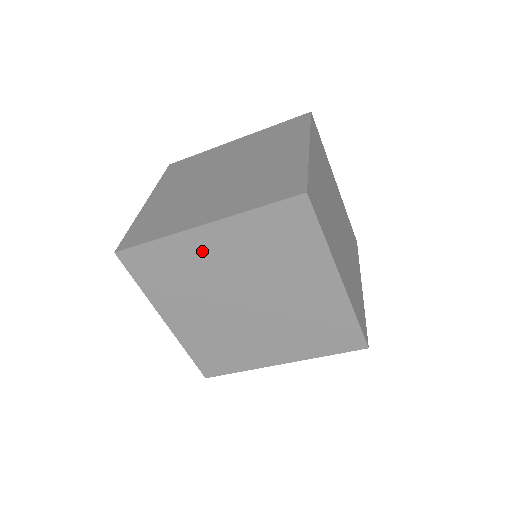
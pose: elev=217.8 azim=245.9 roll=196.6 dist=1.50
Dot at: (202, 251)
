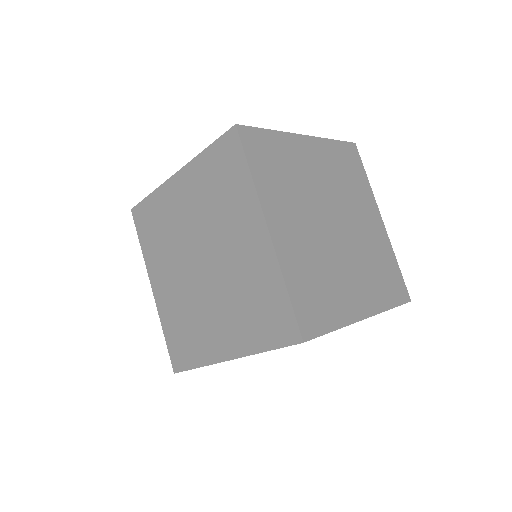
Dot at: (175, 202)
